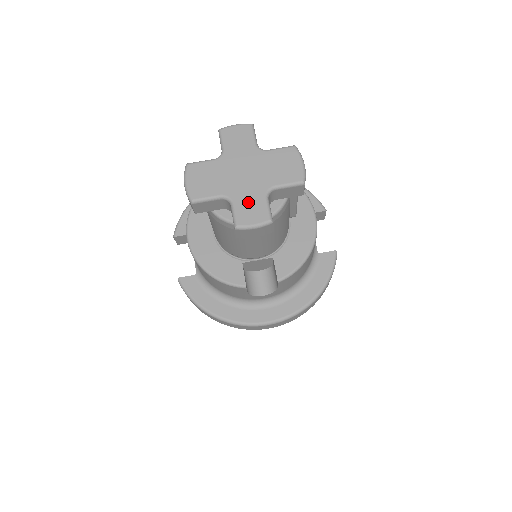
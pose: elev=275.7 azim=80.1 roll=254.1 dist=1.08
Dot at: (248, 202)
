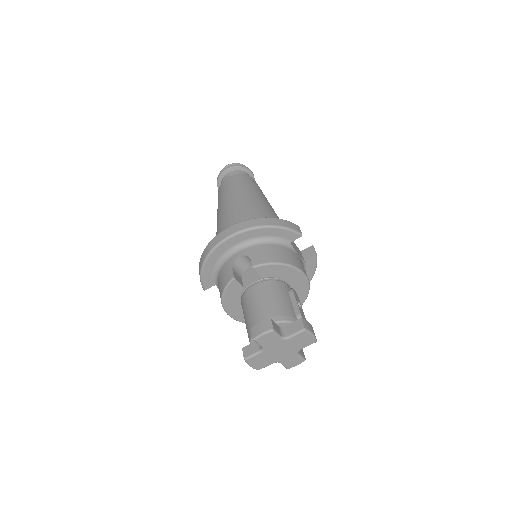
Dot at: (289, 360)
